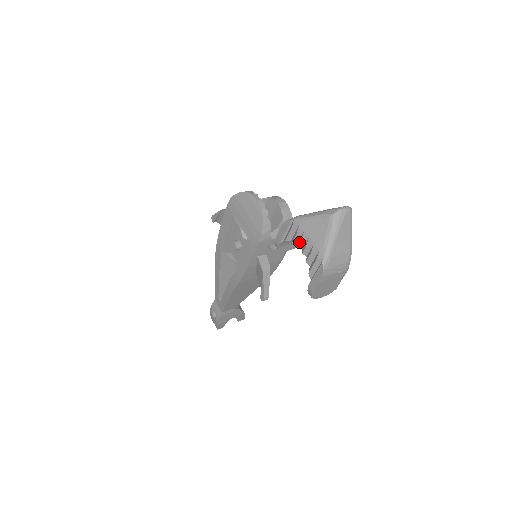
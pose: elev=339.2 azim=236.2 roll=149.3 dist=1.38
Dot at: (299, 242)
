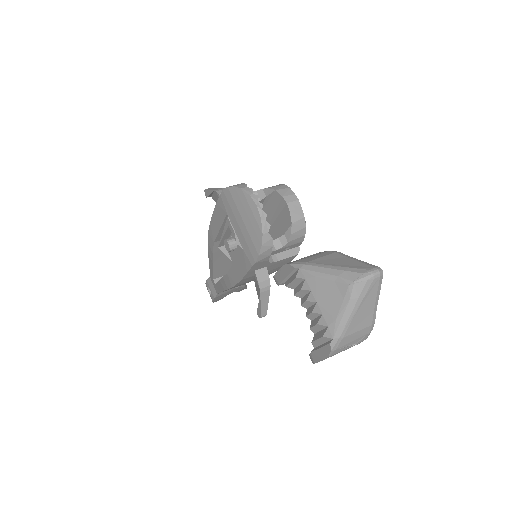
Dot at: (303, 301)
